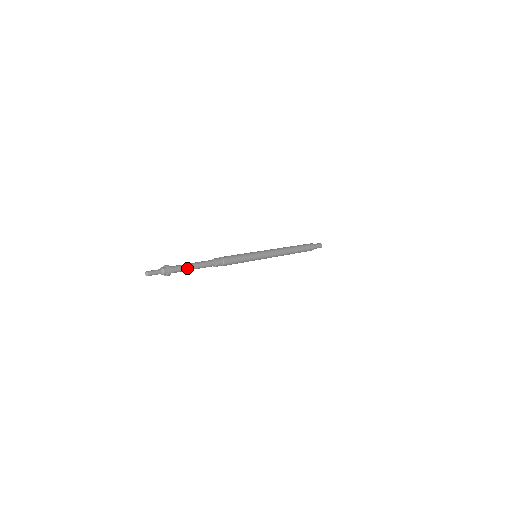
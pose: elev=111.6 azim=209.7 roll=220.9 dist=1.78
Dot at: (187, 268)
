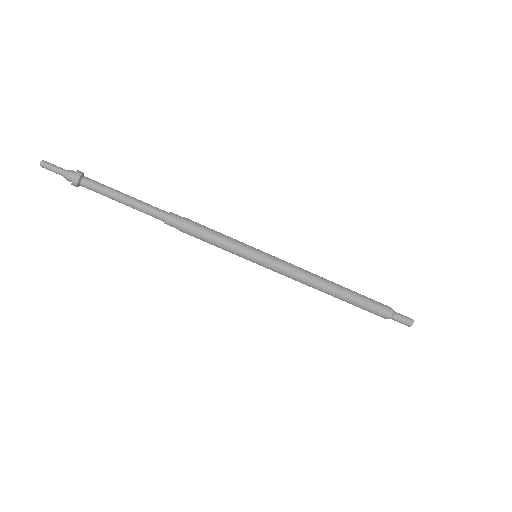
Dot at: (110, 196)
